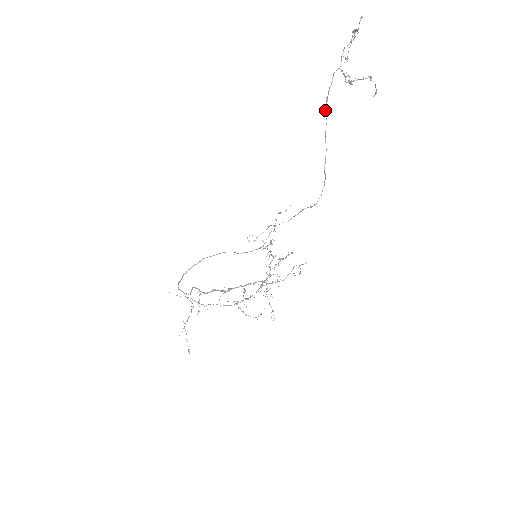
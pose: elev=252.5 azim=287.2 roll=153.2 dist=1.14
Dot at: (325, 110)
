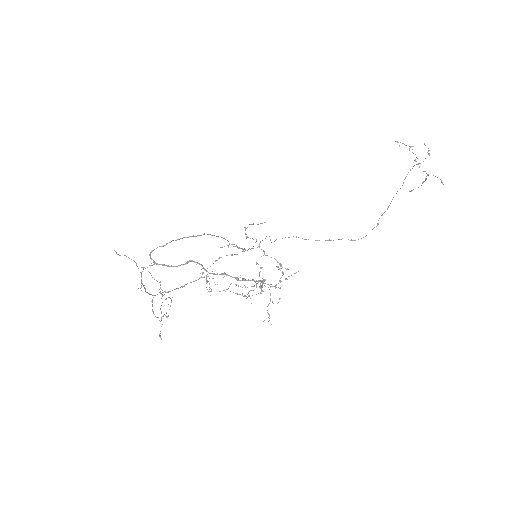
Dot at: (403, 183)
